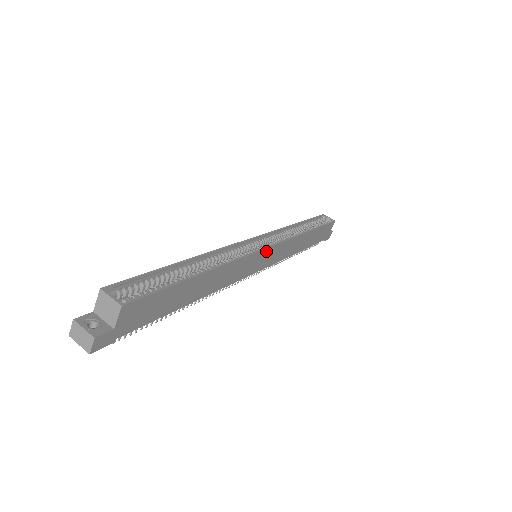
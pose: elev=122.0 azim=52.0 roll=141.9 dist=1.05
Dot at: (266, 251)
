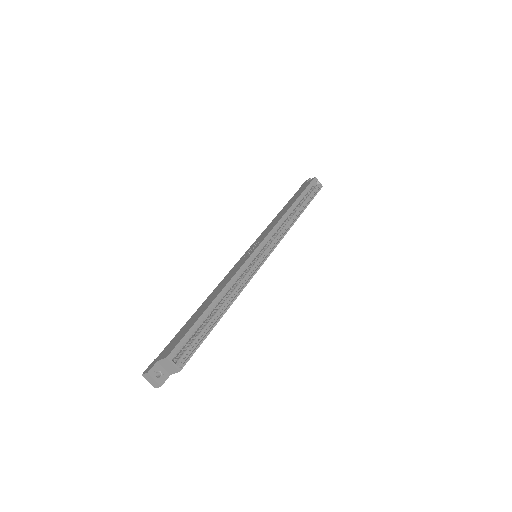
Dot at: (265, 259)
